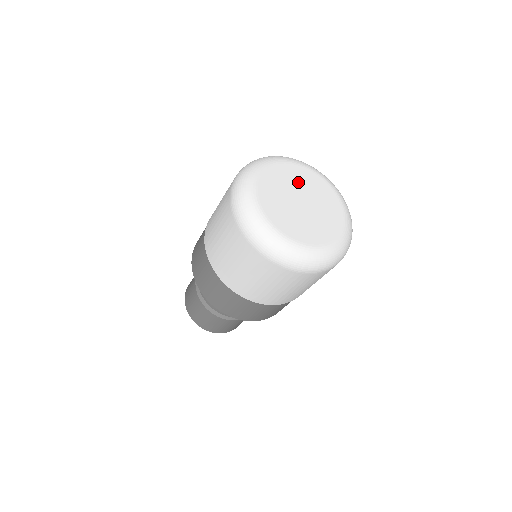
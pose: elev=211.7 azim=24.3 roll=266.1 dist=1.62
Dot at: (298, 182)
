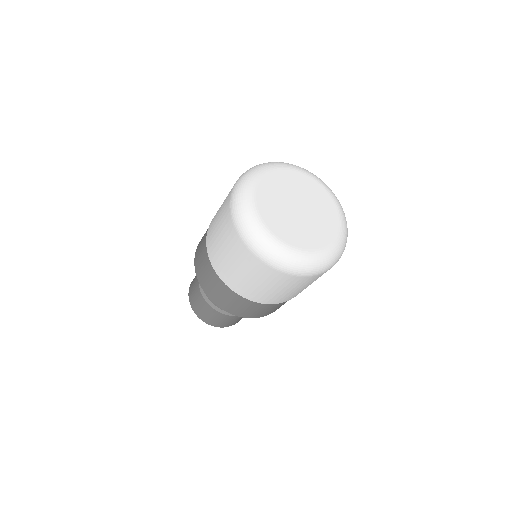
Dot at: (301, 190)
